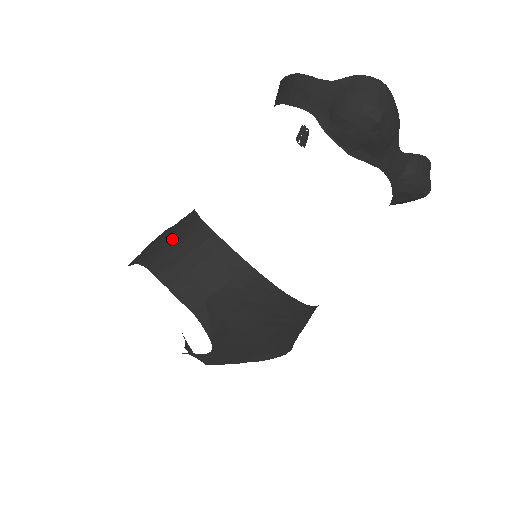
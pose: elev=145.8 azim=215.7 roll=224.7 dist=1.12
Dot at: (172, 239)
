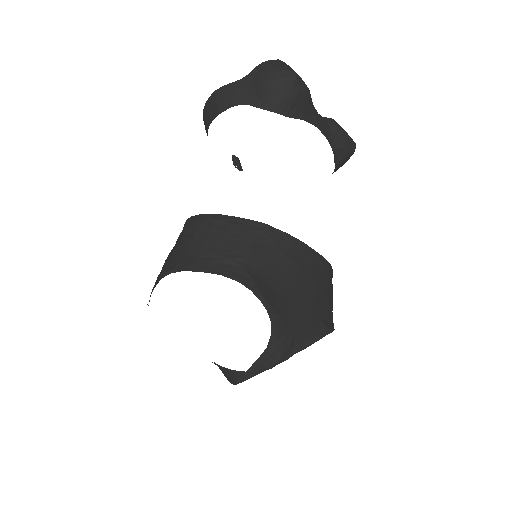
Dot at: (181, 244)
